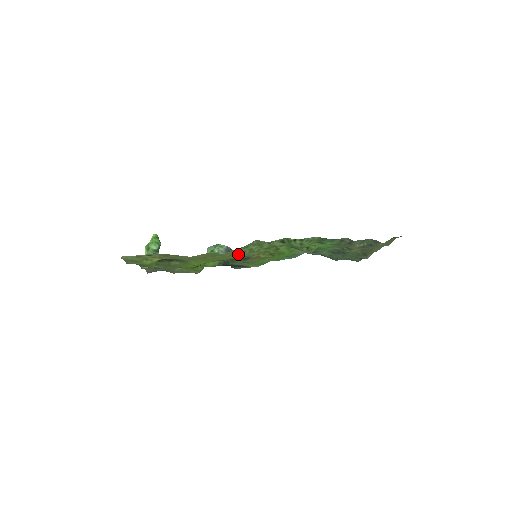
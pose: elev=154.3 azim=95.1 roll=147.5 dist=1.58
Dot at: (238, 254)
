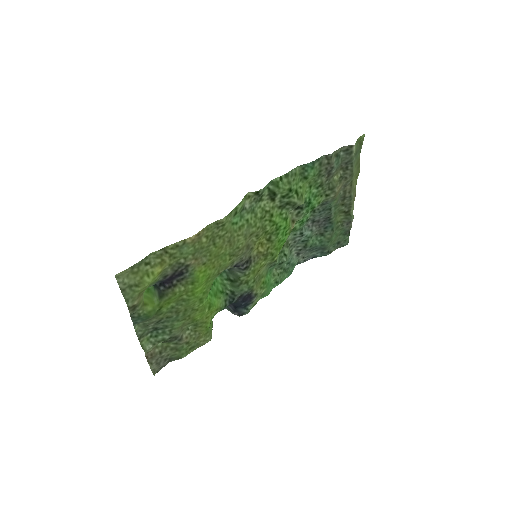
Dot at: (238, 232)
